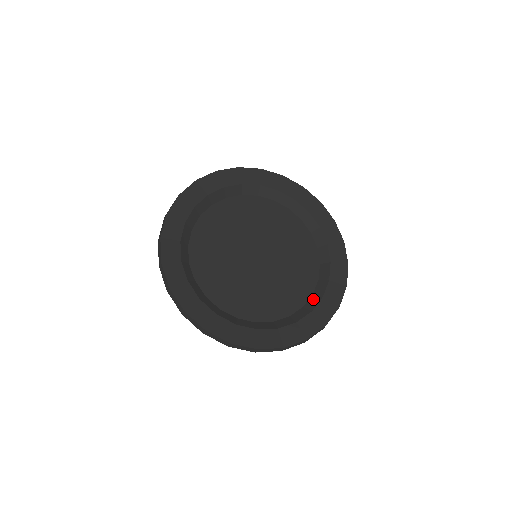
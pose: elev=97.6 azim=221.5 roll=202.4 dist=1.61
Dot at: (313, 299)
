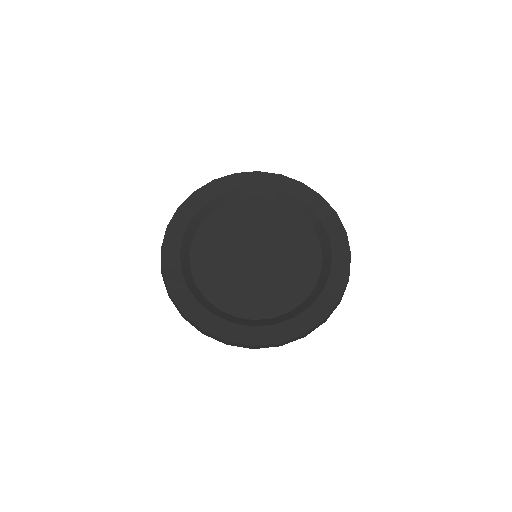
Dot at: (324, 245)
